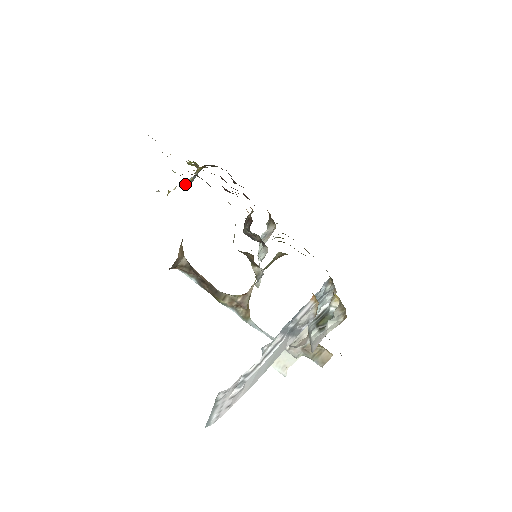
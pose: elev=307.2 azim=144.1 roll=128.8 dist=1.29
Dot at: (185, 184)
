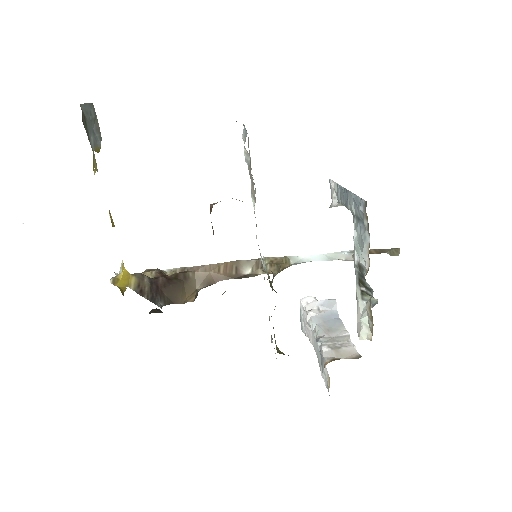
Dot at: occluded
